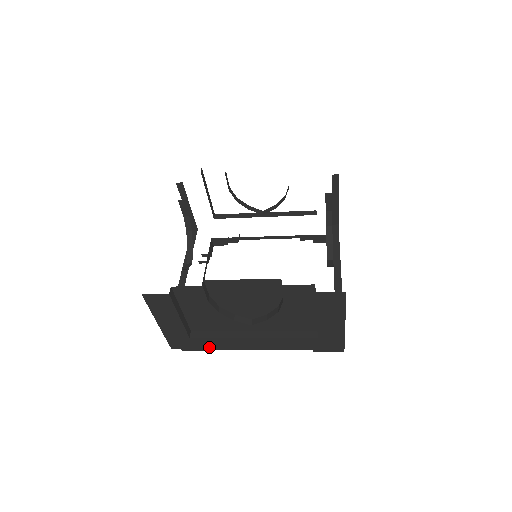
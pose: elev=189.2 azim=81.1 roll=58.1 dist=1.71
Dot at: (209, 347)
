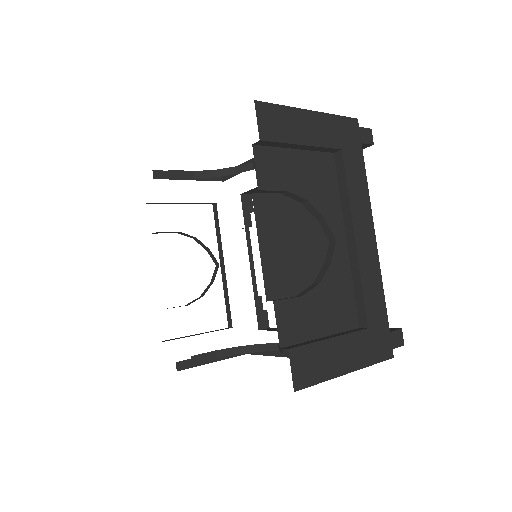
Dot at: occluded
